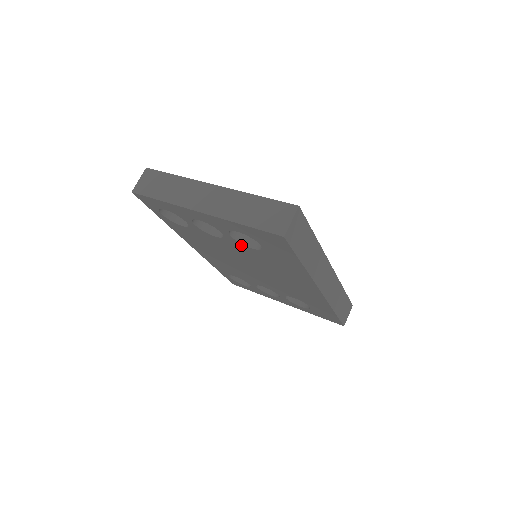
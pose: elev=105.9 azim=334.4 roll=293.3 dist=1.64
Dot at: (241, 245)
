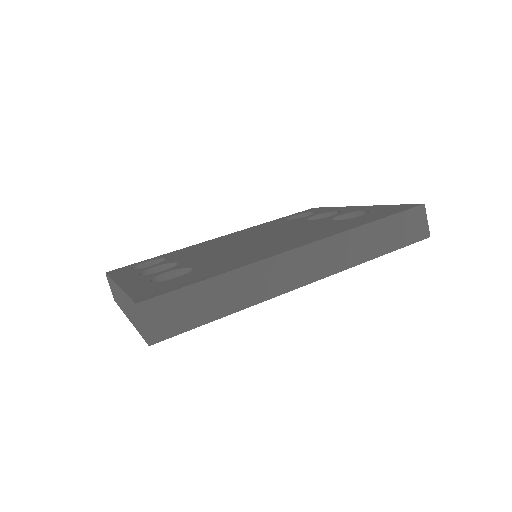
Dot at: occluded
